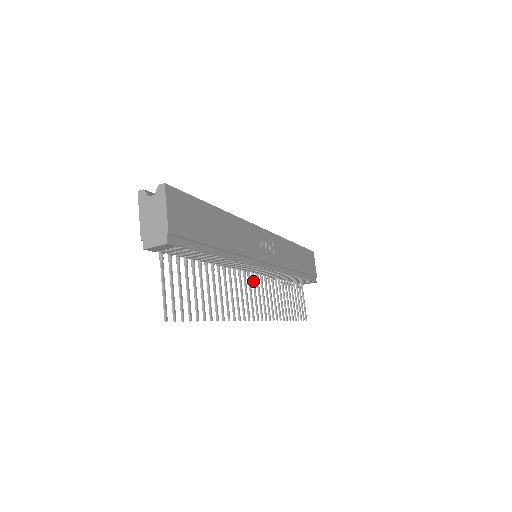
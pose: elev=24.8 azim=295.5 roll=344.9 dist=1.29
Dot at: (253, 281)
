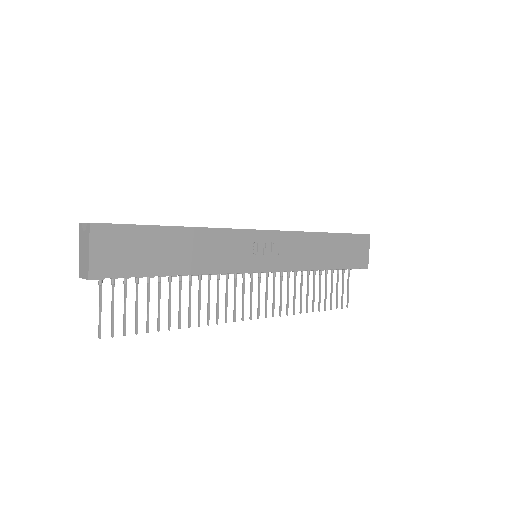
Dot at: (251, 280)
